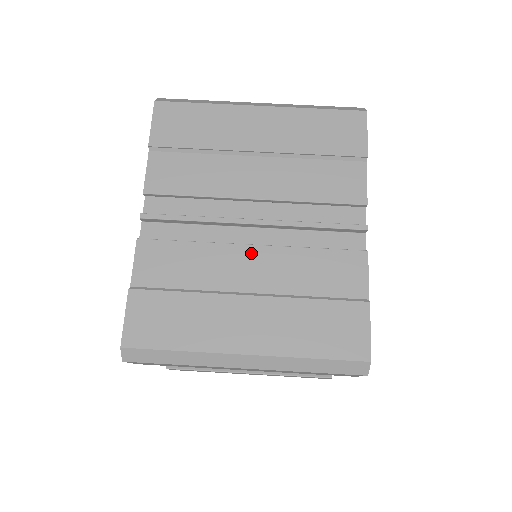
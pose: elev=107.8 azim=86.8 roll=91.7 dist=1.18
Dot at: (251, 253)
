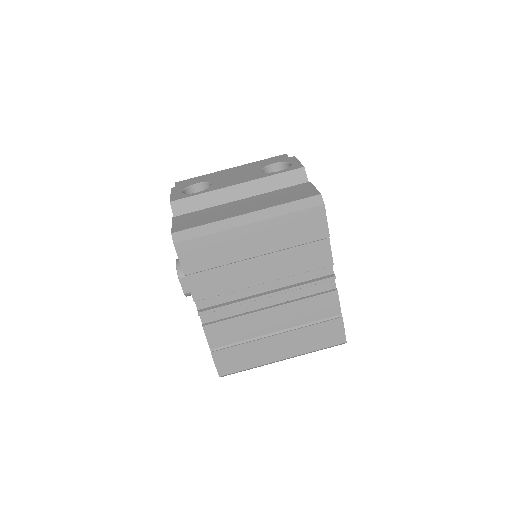
Dot at: (271, 313)
